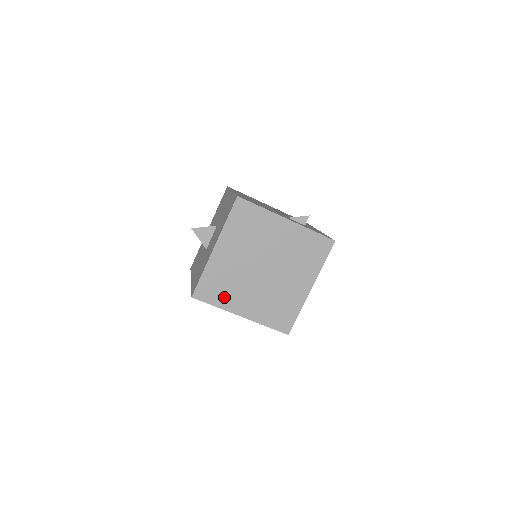
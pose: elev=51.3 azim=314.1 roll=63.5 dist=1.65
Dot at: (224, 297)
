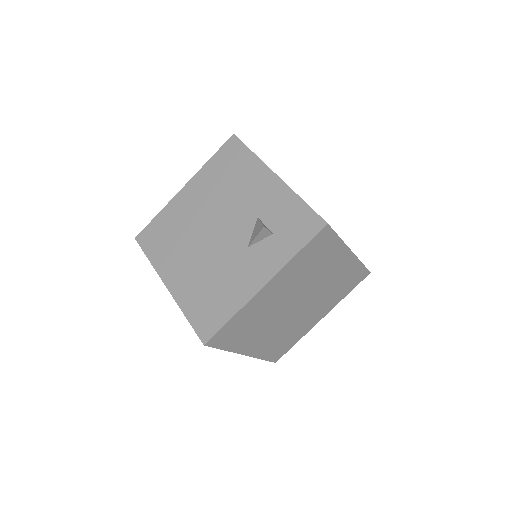
Dot at: (295, 337)
